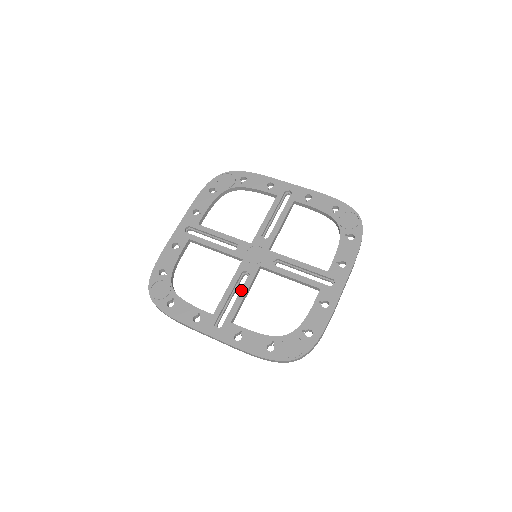
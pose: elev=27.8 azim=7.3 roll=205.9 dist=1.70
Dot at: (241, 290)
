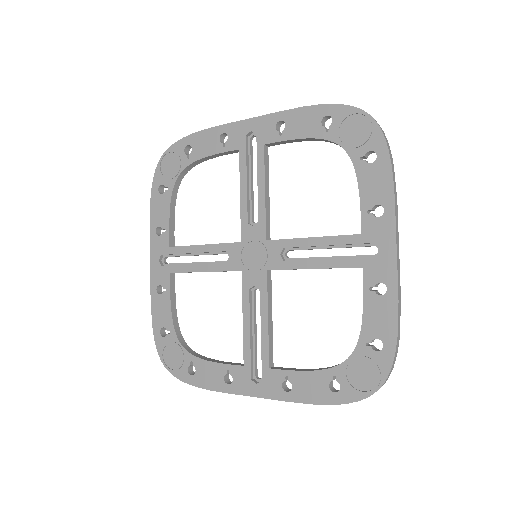
Dot at: occluded
